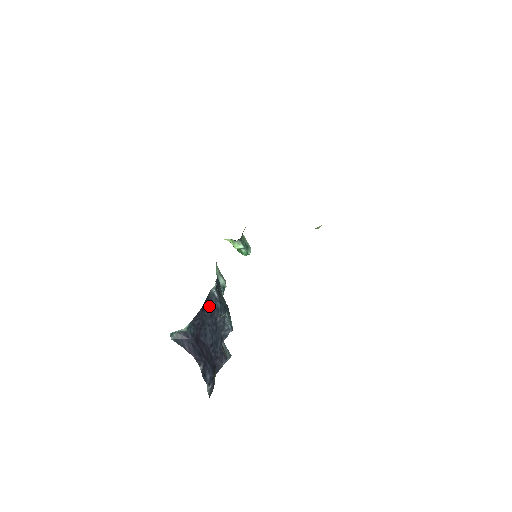
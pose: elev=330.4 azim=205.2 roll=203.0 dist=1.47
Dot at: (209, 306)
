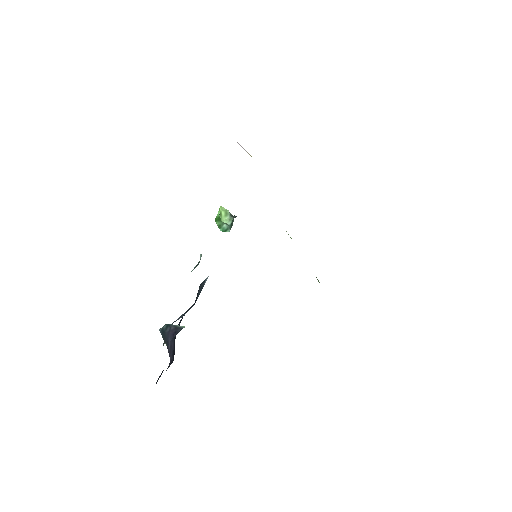
Dot at: (197, 294)
